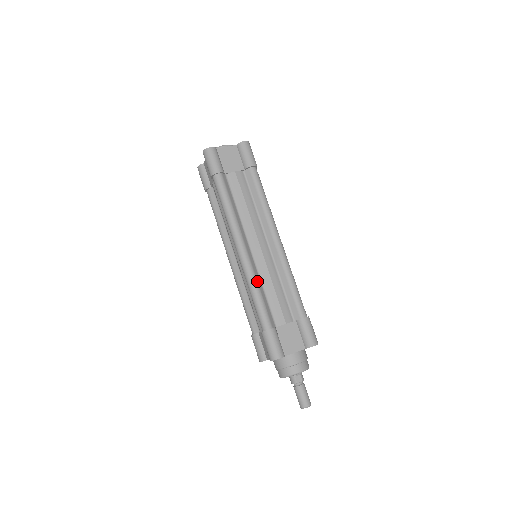
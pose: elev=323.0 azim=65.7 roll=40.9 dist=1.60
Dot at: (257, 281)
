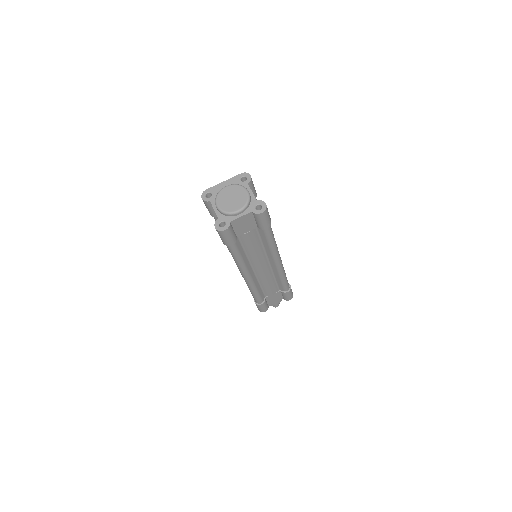
Dot at: (256, 287)
